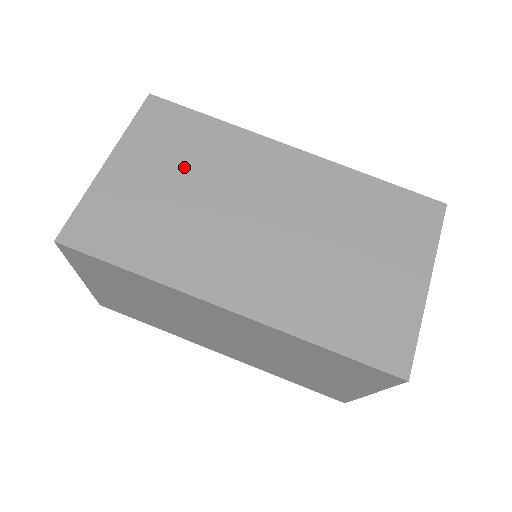
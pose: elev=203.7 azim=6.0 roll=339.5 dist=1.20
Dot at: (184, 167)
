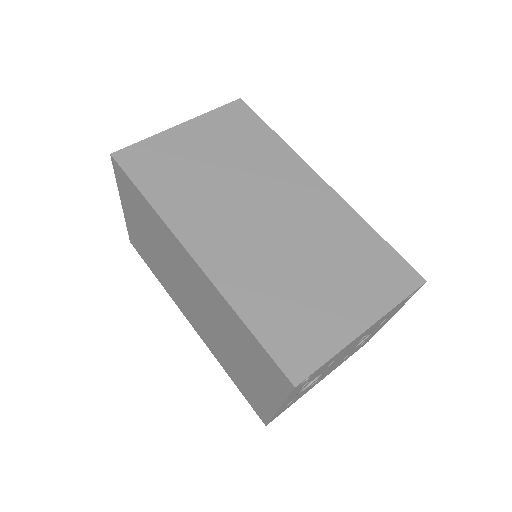
Dot at: (230, 153)
